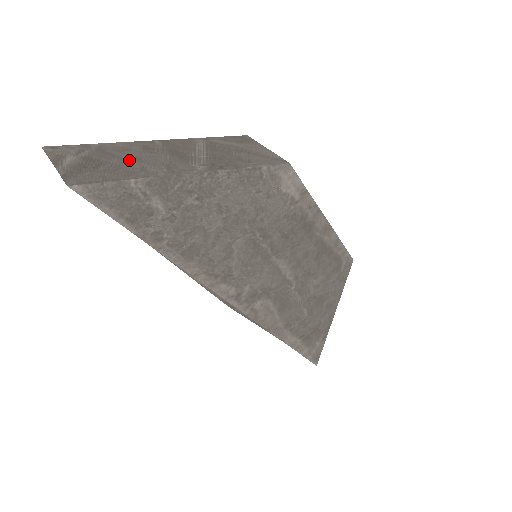
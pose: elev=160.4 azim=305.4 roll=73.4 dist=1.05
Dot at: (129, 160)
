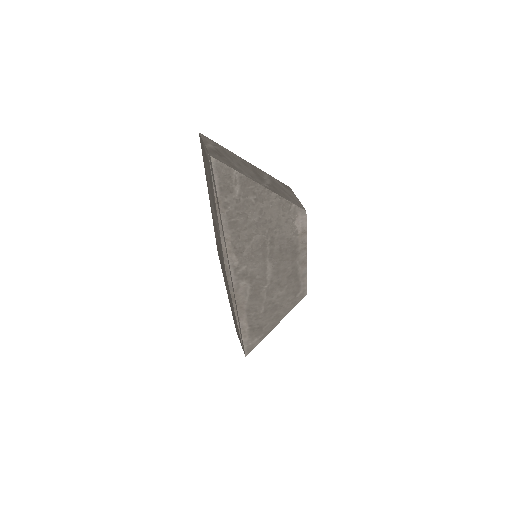
Dot at: (235, 162)
